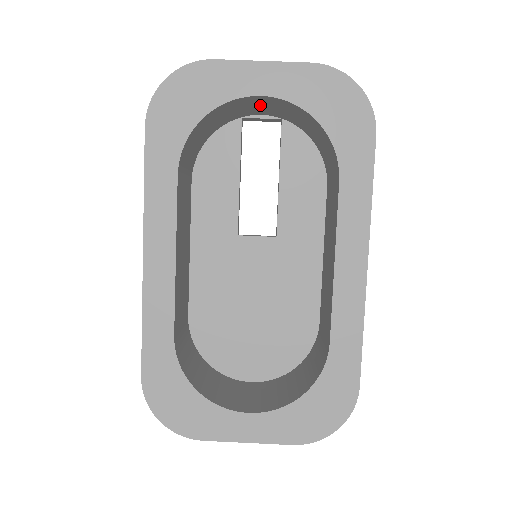
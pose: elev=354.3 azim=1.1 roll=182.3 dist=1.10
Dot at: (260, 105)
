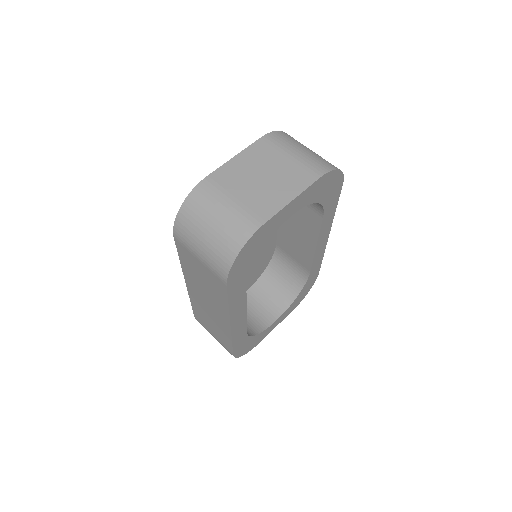
Dot at: occluded
